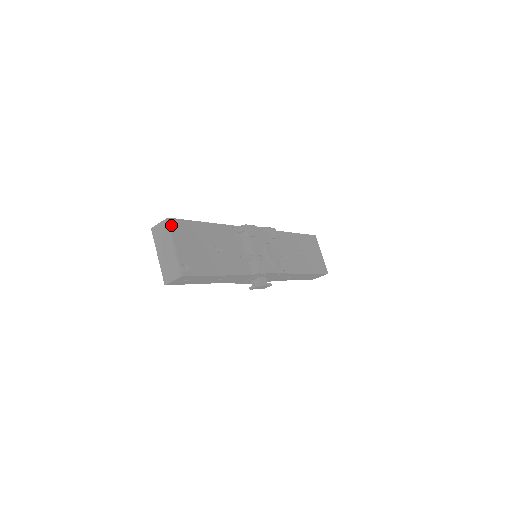
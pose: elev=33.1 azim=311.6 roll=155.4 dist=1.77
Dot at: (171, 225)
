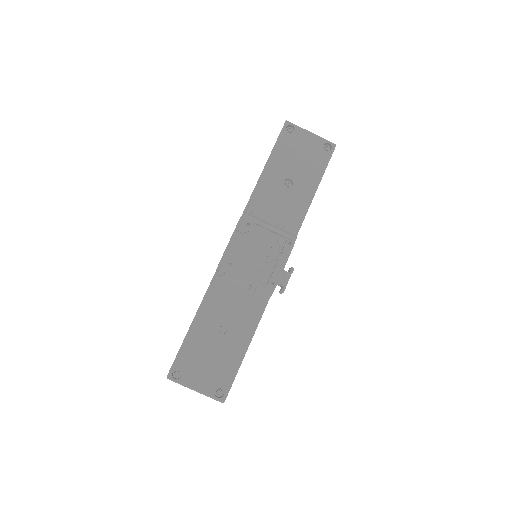
Dot at: (175, 377)
